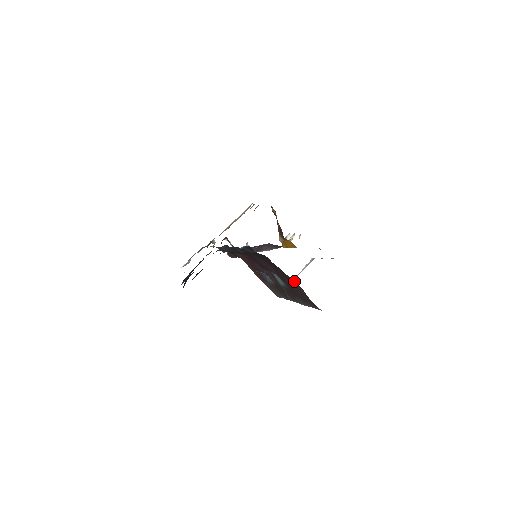
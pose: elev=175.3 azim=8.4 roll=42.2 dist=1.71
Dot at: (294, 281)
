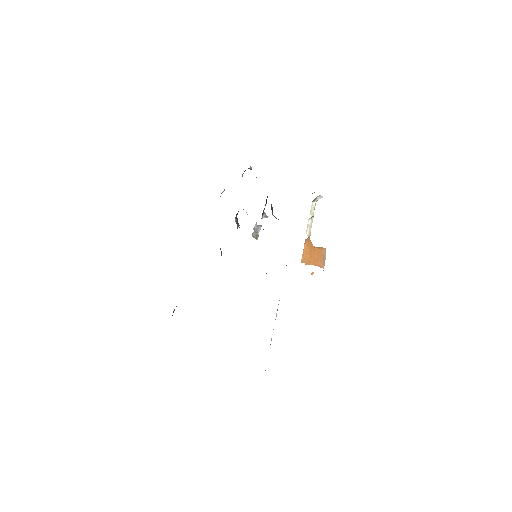
Dot at: occluded
